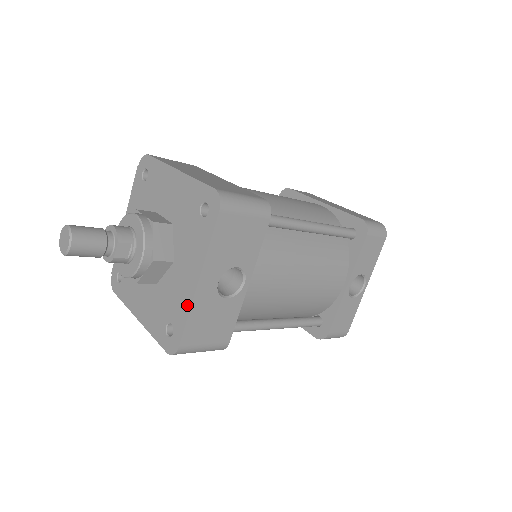
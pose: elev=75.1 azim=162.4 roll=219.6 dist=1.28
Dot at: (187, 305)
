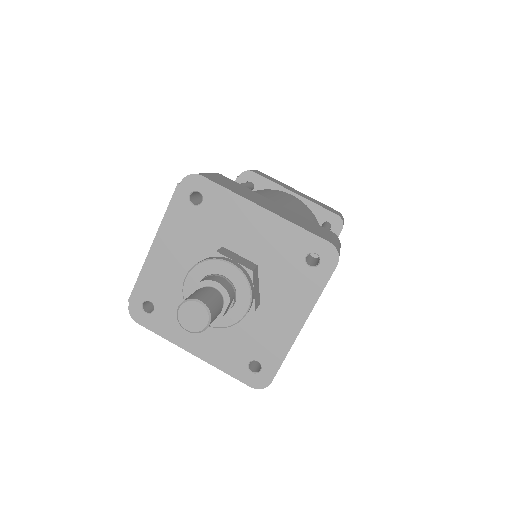
Dot at: (285, 346)
